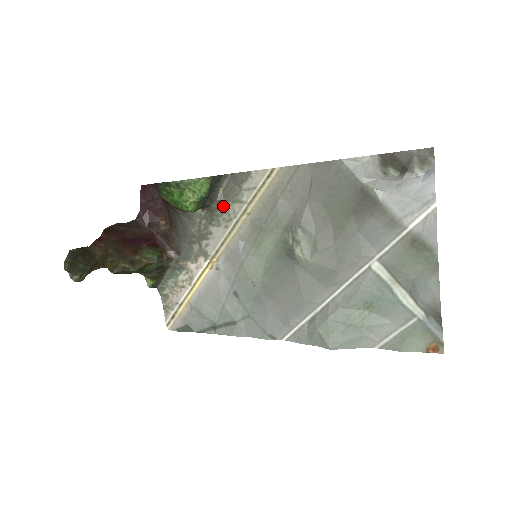
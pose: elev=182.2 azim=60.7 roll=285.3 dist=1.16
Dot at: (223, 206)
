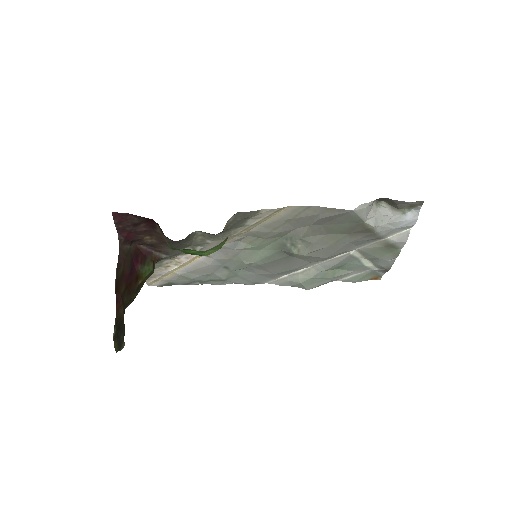
Dot at: (226, 231)
